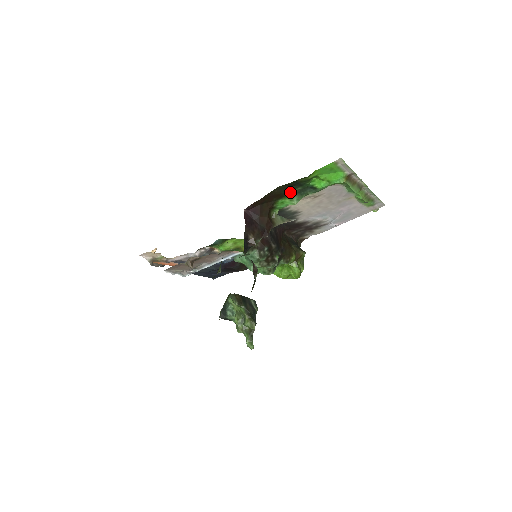
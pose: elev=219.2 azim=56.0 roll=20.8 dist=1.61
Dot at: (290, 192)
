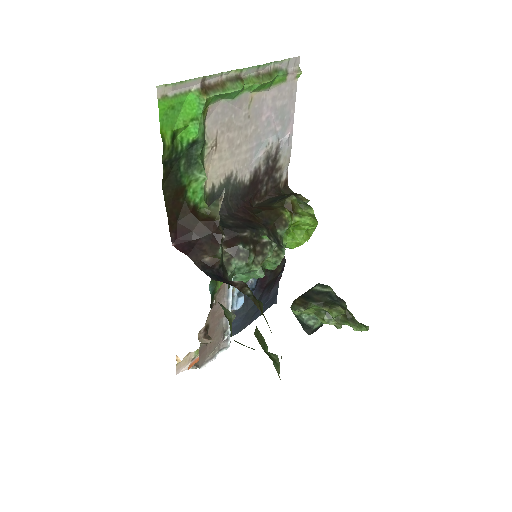
Dot at: (181, 177)
